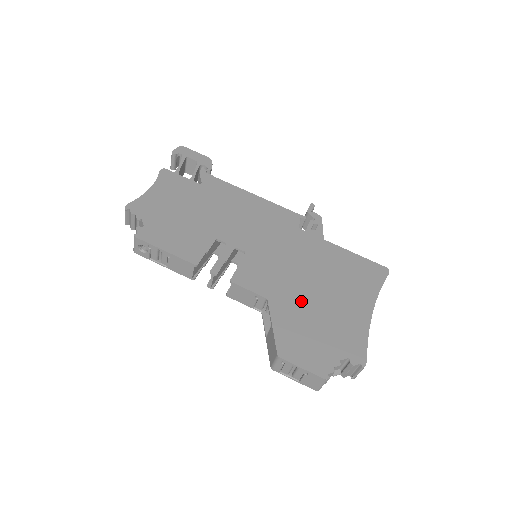
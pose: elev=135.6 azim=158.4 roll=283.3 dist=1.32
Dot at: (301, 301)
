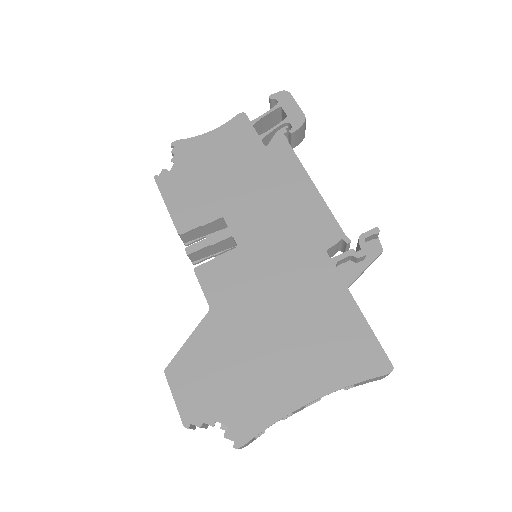
Dot at: (241, 334)
